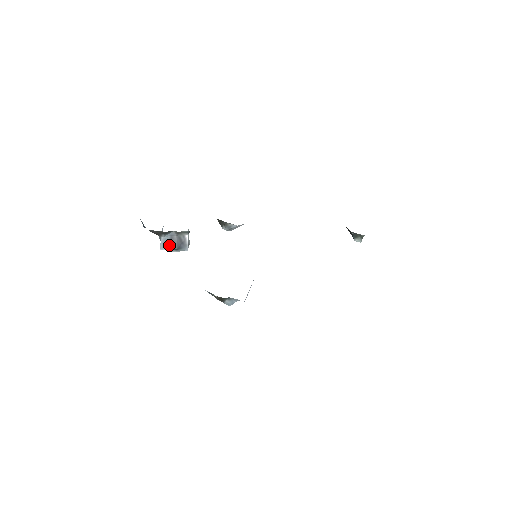
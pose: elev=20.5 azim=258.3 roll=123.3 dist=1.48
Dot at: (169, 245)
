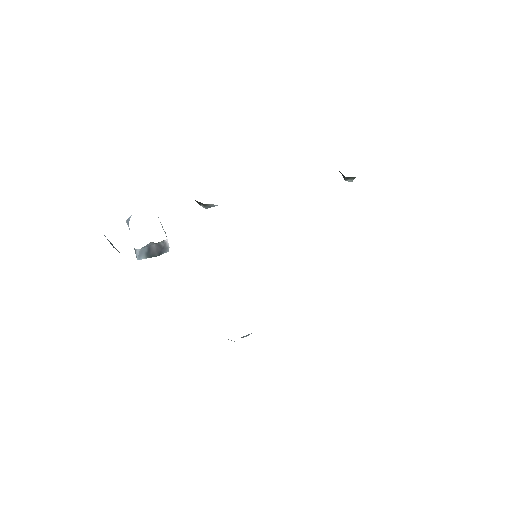
Dot at: (147, 254)
